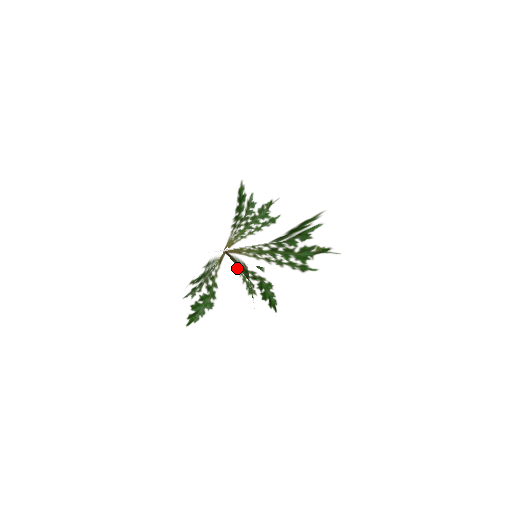
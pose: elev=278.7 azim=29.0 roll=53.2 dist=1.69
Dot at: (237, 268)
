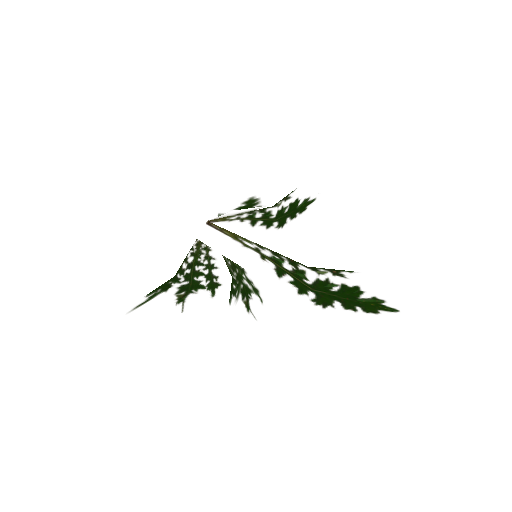
Dot at: occluded
